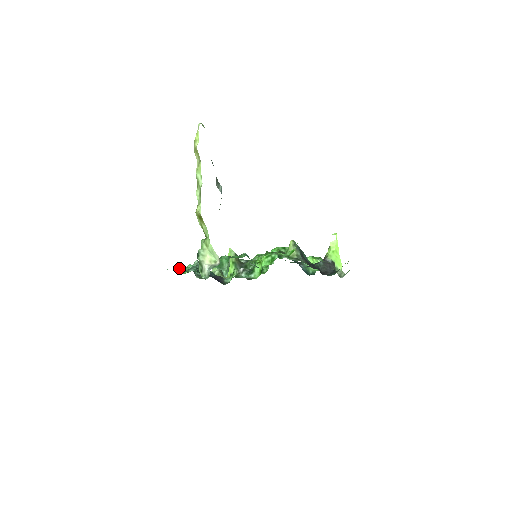
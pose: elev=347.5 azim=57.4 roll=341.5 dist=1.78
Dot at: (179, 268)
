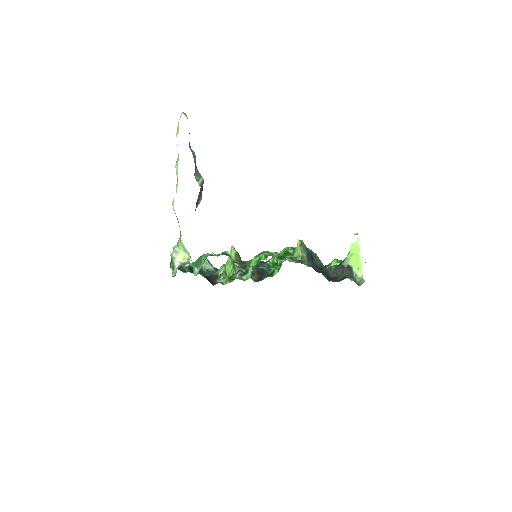
Dot at: occluded
